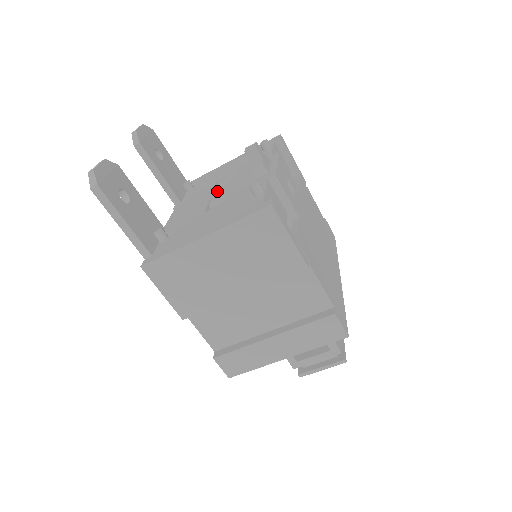
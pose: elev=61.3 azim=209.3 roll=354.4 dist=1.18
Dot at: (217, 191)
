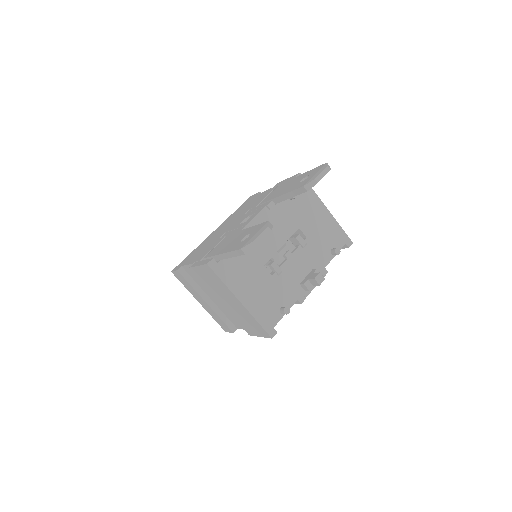
Dot at: (290, 236)
